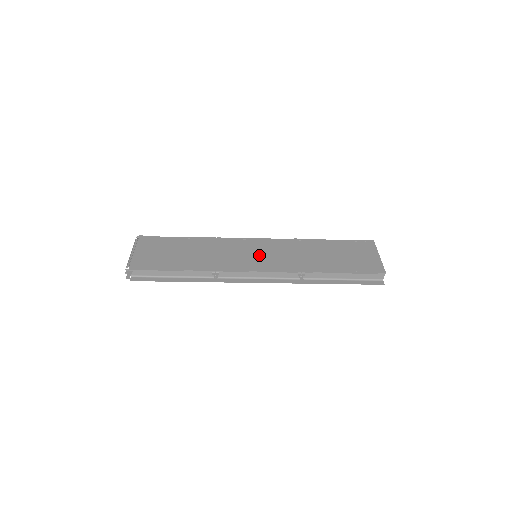
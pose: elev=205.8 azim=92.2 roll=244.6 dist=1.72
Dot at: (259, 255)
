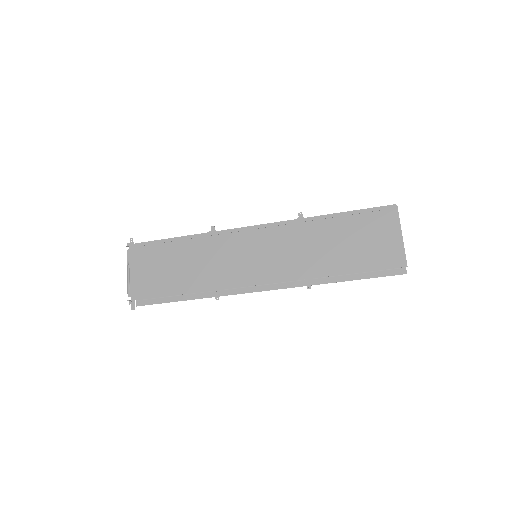
Dot at: (259, 257)
